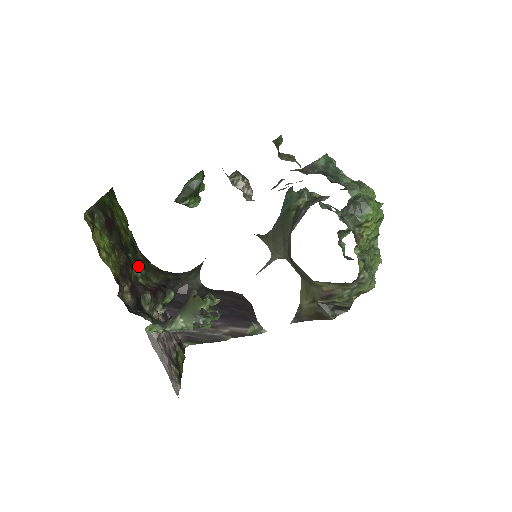
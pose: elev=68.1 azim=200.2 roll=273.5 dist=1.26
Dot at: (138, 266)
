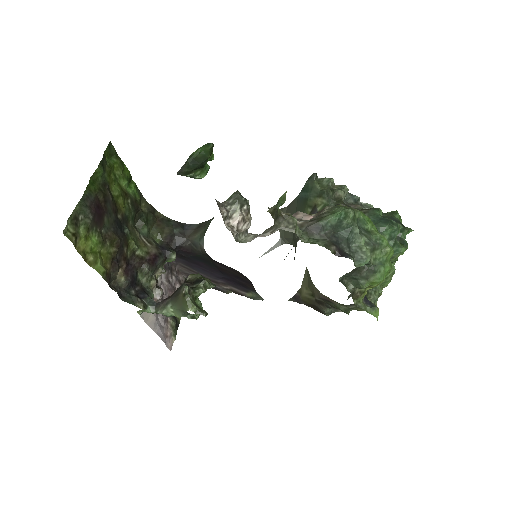
Dot at: (140, 225)
